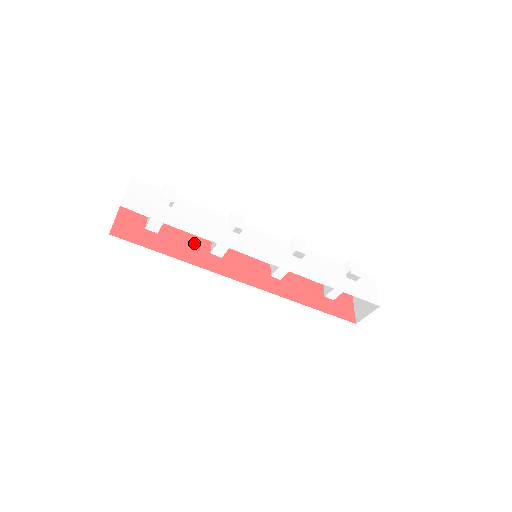
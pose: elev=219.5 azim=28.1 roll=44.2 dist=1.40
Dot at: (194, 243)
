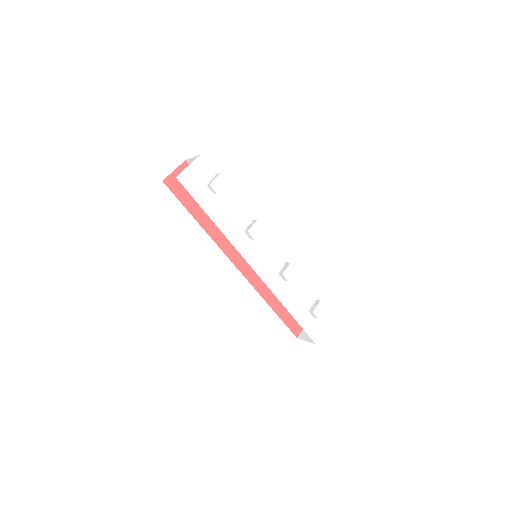
Dot at: occluded
